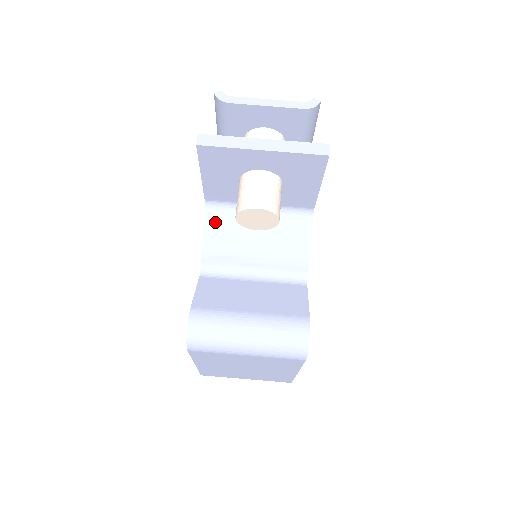
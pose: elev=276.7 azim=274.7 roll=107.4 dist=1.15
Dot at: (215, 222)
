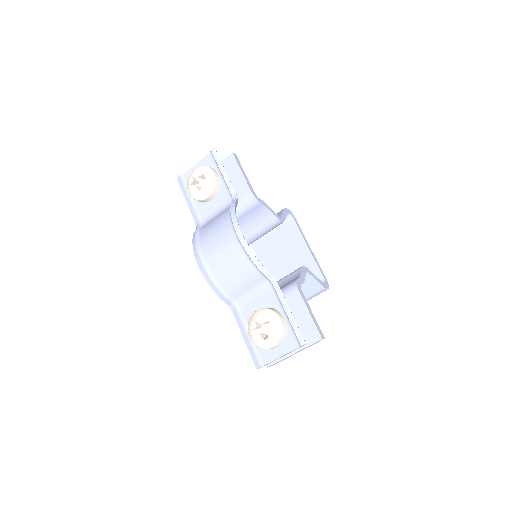
Dot at: occluded
